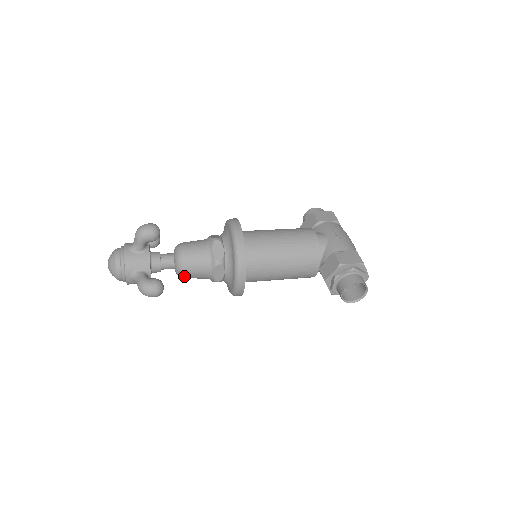
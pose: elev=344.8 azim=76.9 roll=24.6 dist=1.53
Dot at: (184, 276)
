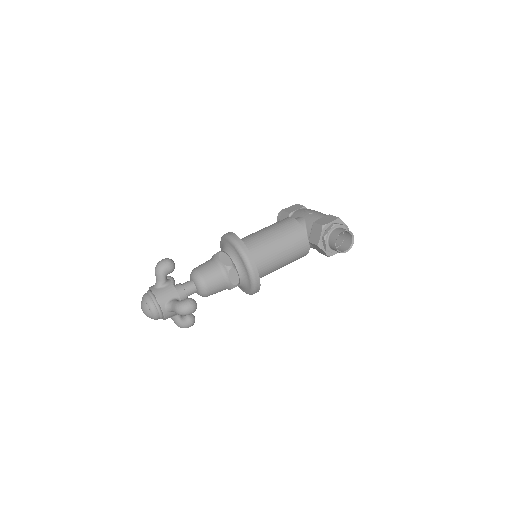
Dot at: (207, 293)
